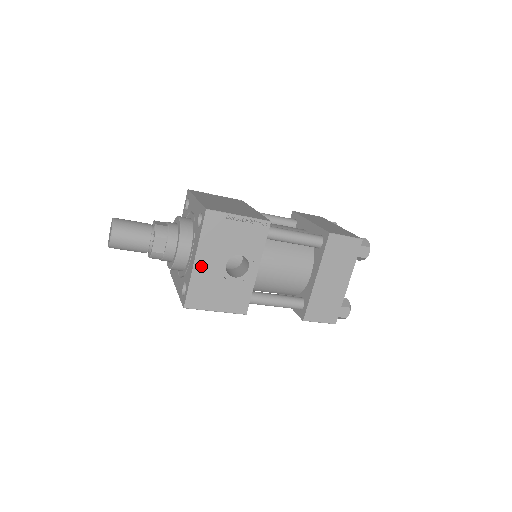
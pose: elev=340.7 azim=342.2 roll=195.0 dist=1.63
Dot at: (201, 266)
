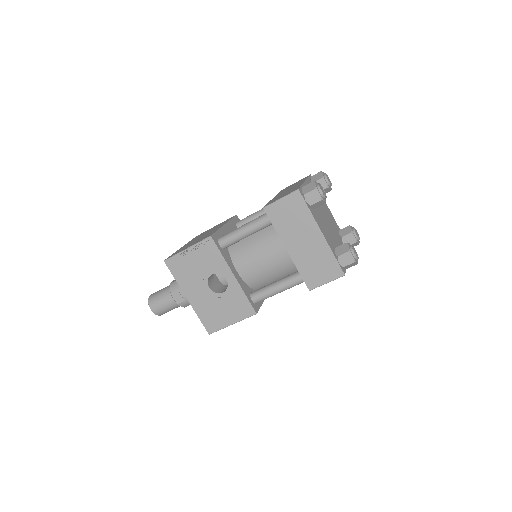
Dot at: (194, 300)
